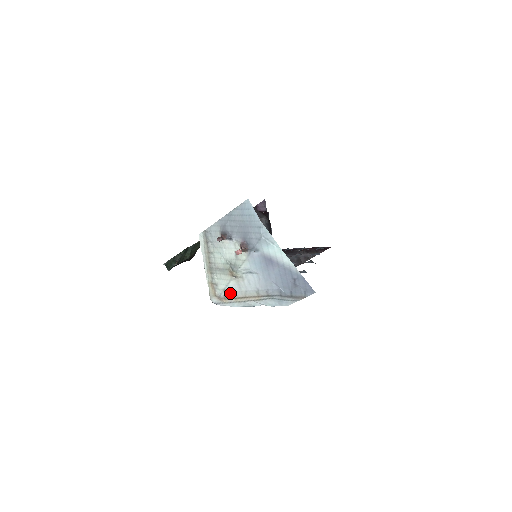
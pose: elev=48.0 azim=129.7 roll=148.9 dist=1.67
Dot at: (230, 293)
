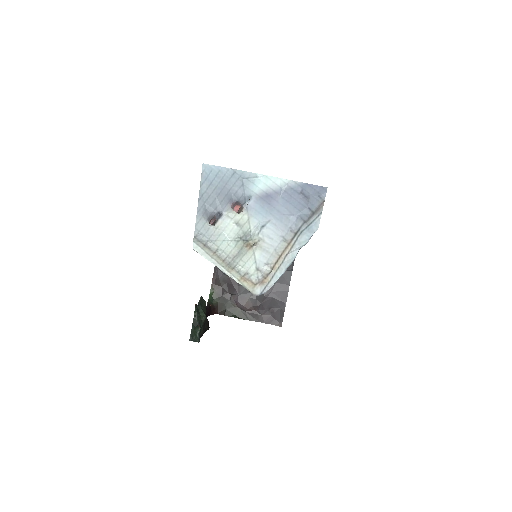
Dot at: (264, 267)
